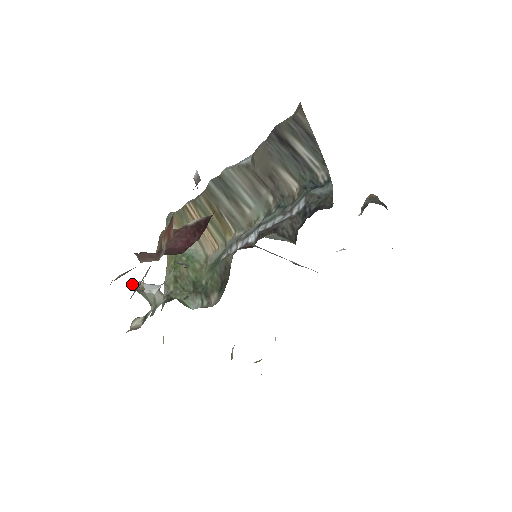
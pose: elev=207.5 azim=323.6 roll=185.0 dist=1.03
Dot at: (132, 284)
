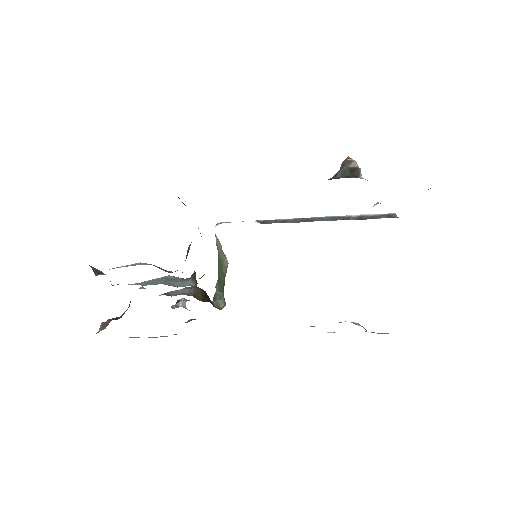
Dot at: (178, 301)
